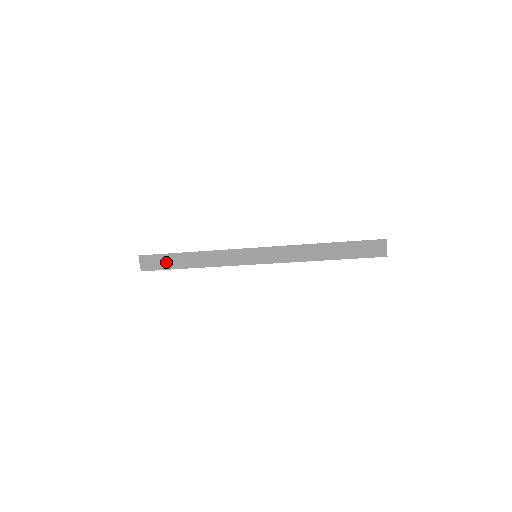
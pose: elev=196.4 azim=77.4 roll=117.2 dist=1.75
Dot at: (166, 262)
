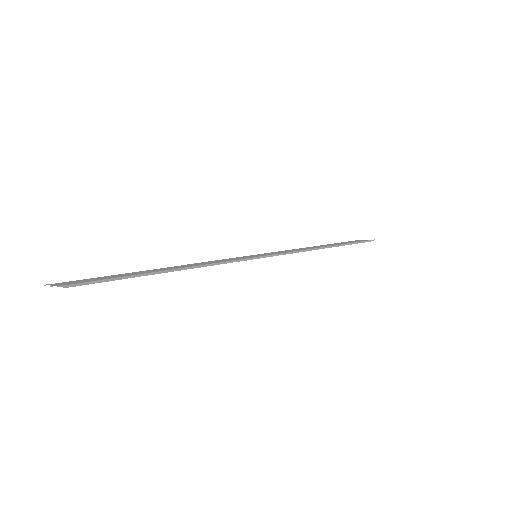
Dot at: occluded
